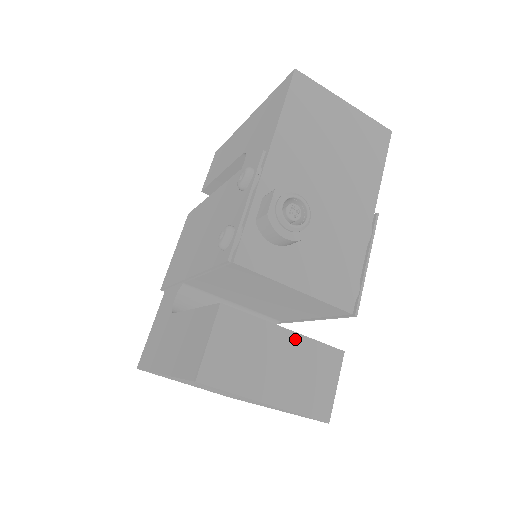
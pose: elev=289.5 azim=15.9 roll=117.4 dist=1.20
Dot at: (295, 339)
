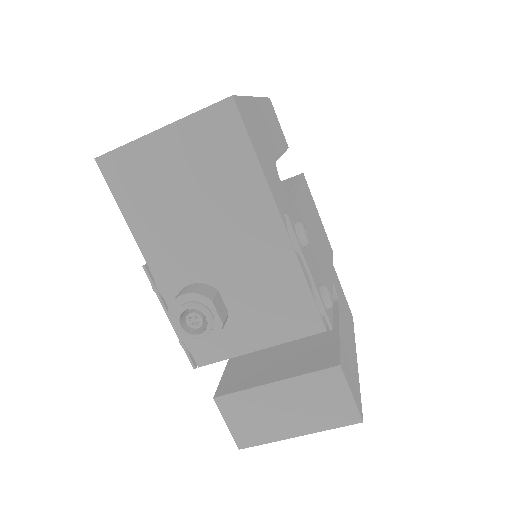
Dot at: (287, 384)
